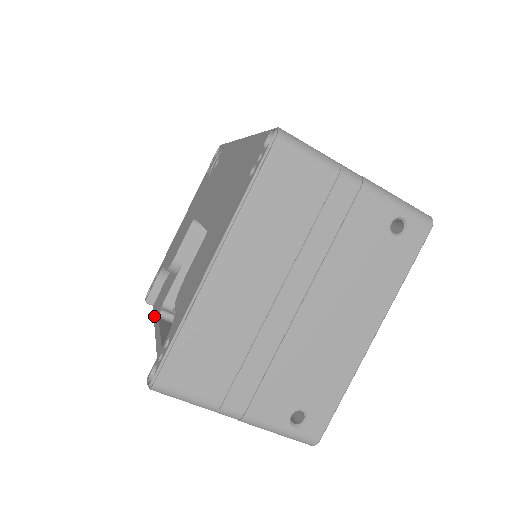
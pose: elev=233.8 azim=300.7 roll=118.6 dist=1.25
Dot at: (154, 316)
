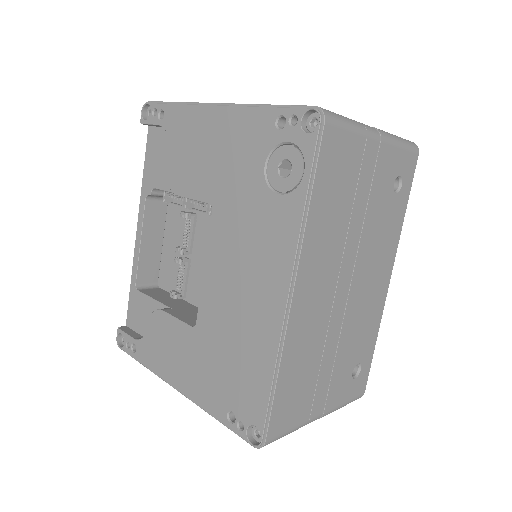
Dot at: (144, 172)
